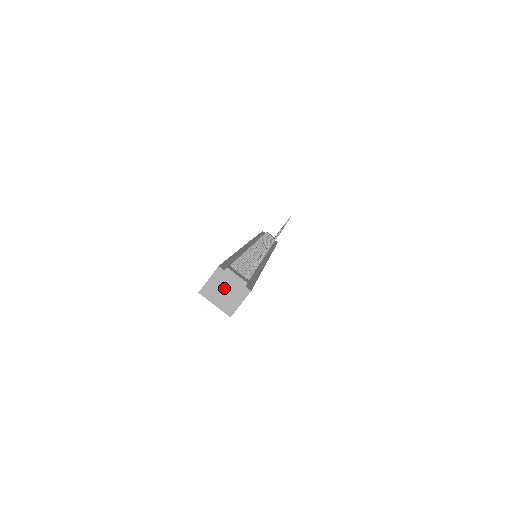
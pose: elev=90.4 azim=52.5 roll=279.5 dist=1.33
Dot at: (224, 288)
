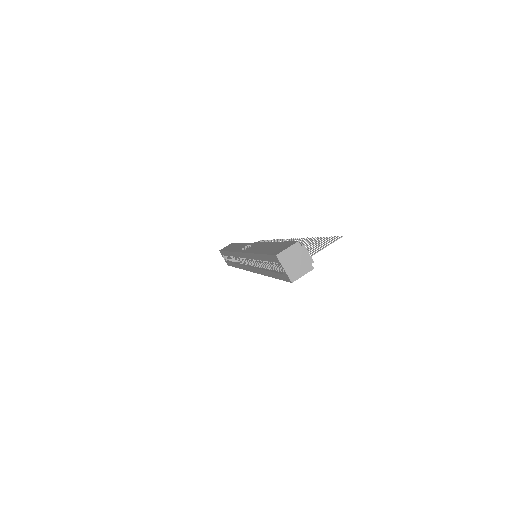
Dot at: (296, 259)
